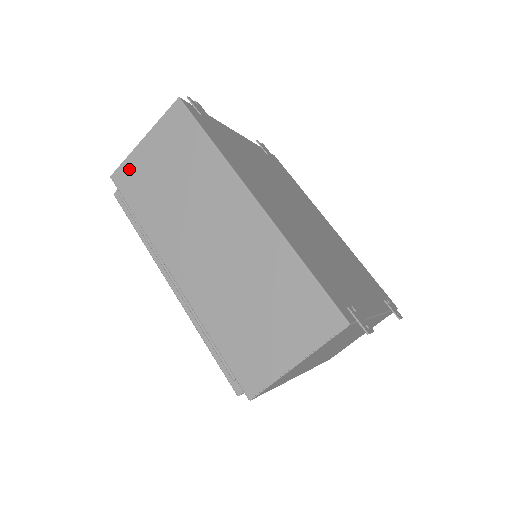
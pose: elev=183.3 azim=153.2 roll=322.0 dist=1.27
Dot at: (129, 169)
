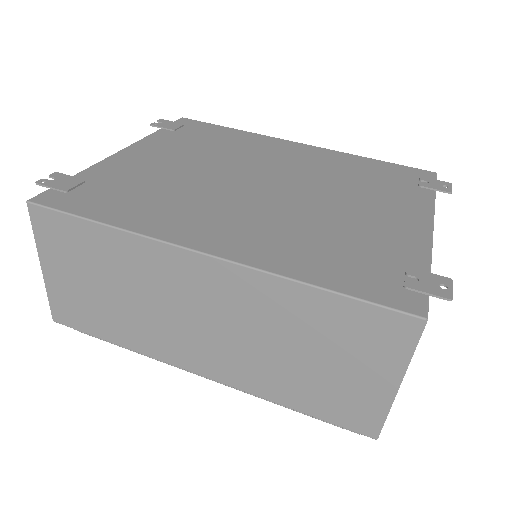
Dot at: (60, 304)
